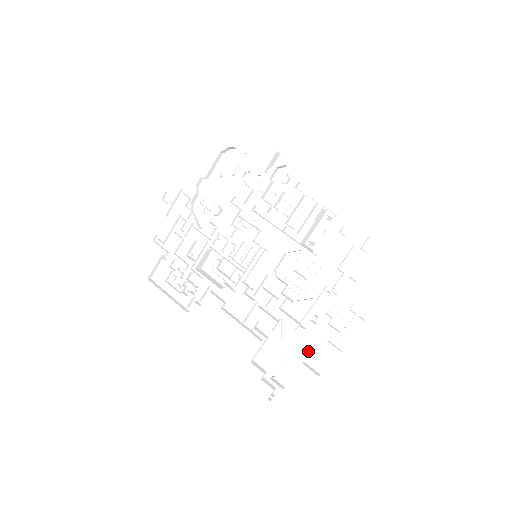
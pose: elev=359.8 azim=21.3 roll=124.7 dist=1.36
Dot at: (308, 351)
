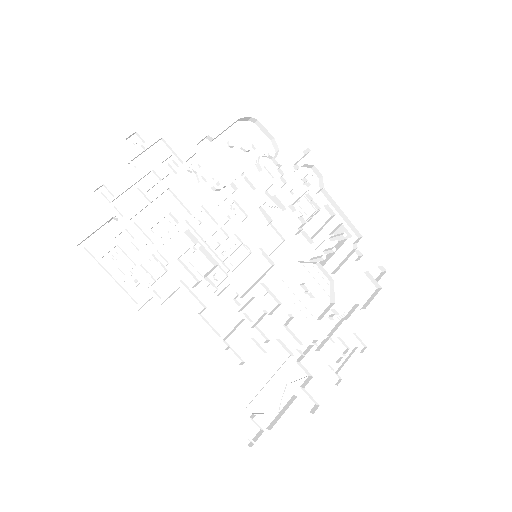
Dot at: (300, 382)
